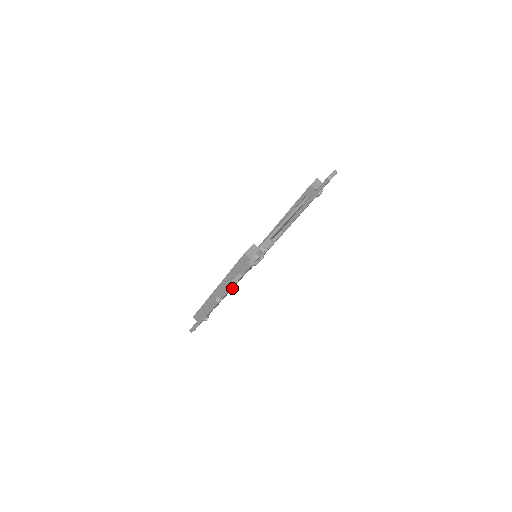
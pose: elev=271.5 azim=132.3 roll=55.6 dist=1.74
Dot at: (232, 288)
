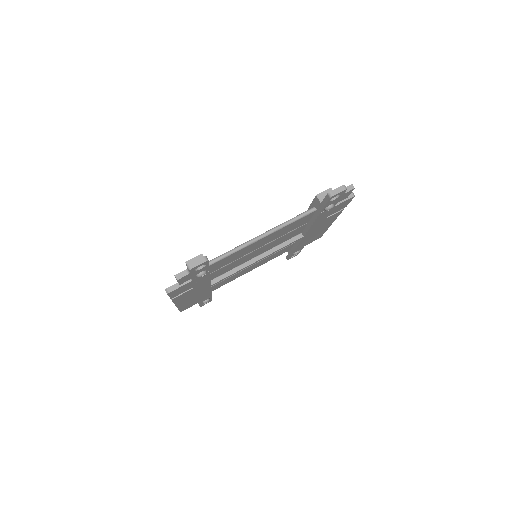
Dot at: (198, 288)
